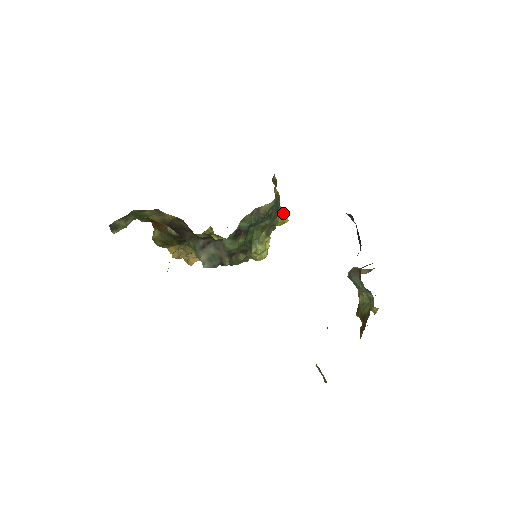
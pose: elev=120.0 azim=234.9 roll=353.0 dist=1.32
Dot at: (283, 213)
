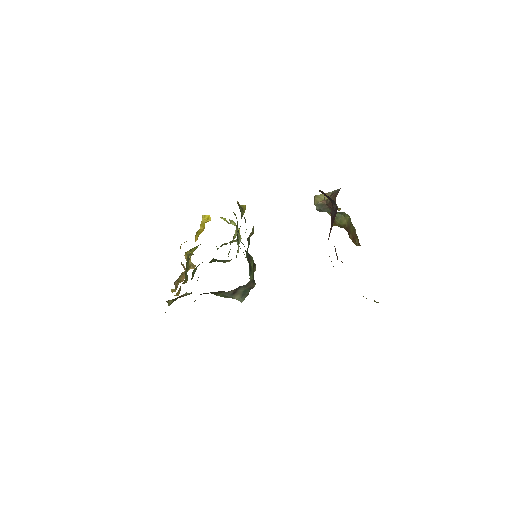
Dot at: (242, 206)
